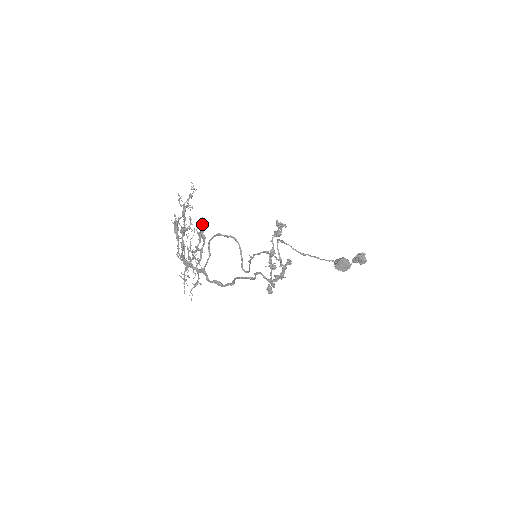
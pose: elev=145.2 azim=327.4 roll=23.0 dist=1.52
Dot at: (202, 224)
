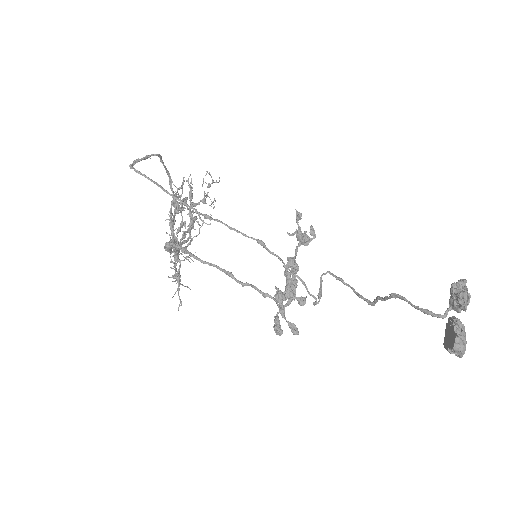
Dot at: (181, 186)
